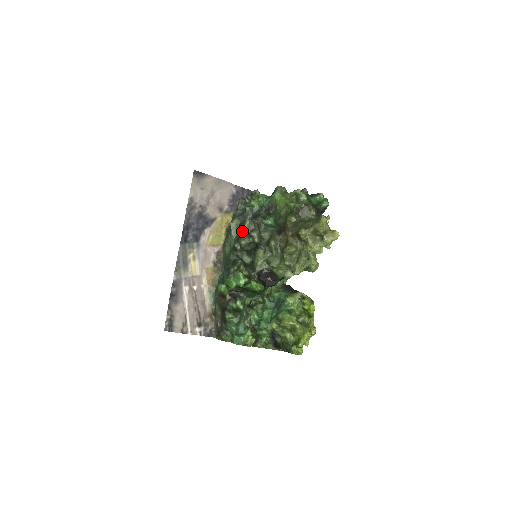
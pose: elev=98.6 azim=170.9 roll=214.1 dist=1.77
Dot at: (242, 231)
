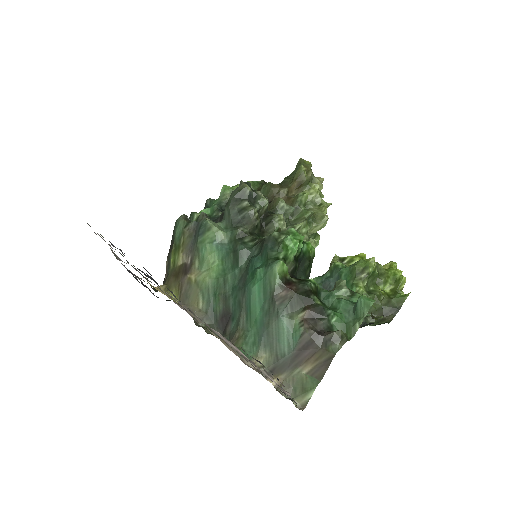
Dot at: (241, 200)
